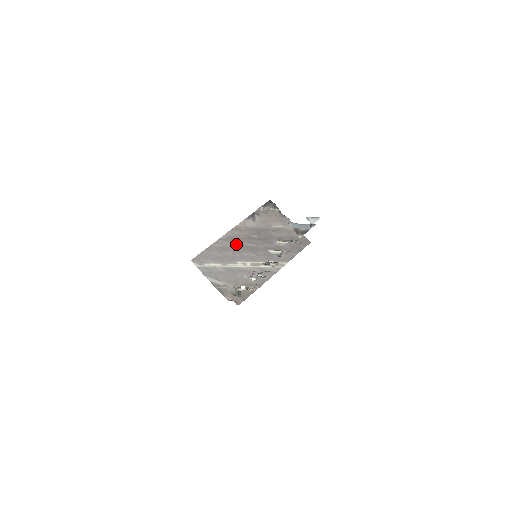
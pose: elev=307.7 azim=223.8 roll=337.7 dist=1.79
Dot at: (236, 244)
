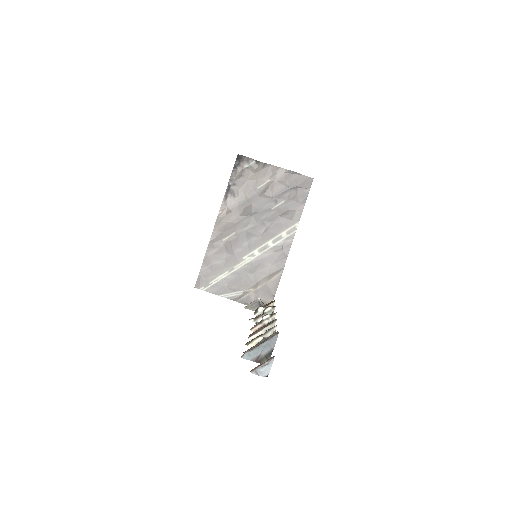
Dot at: (230, 238)
